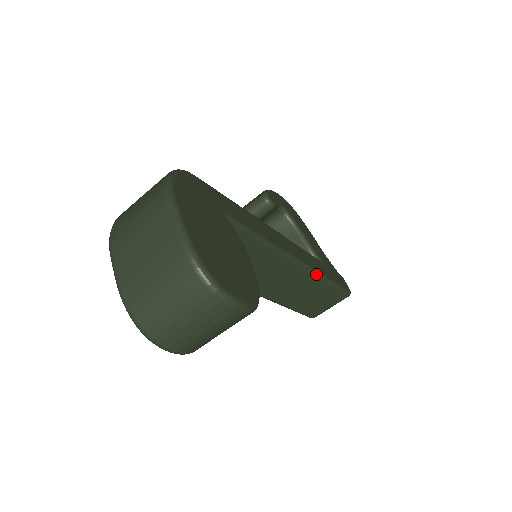
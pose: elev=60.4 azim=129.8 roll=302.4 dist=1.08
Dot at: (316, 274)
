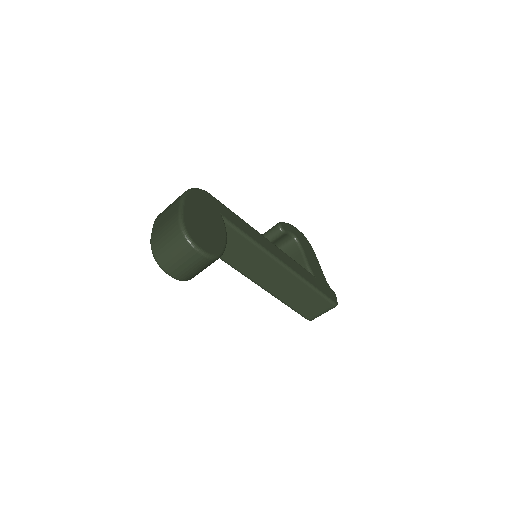
Dot at: (299, 277)
